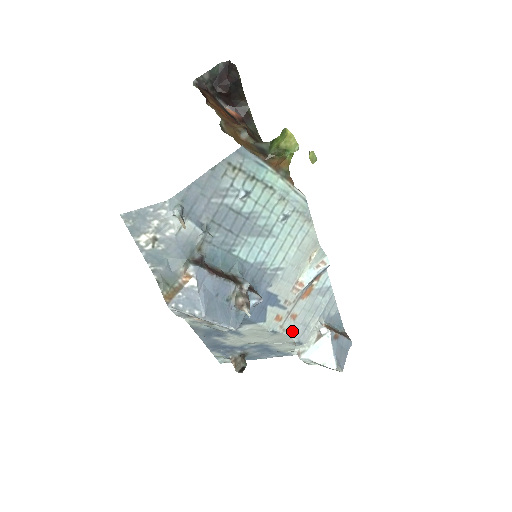
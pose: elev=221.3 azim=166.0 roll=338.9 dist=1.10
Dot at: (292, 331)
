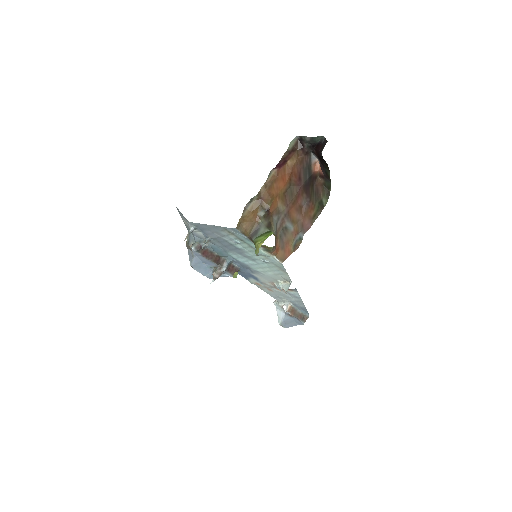
Dot at: (268, 293)
